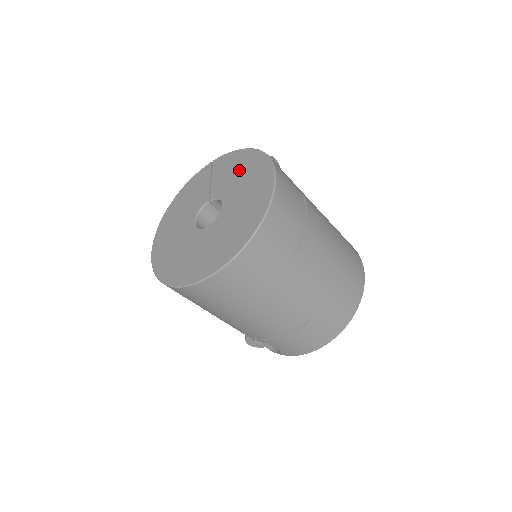
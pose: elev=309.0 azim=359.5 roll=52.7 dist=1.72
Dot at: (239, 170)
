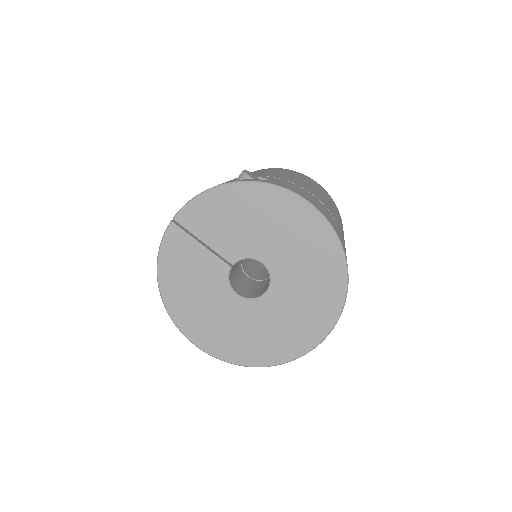
Dot at: (241, 216)
